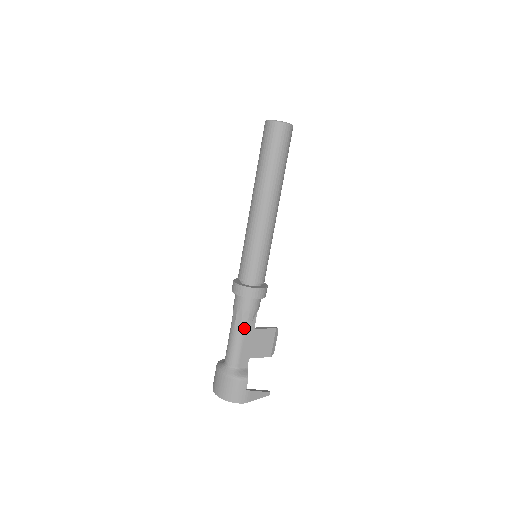
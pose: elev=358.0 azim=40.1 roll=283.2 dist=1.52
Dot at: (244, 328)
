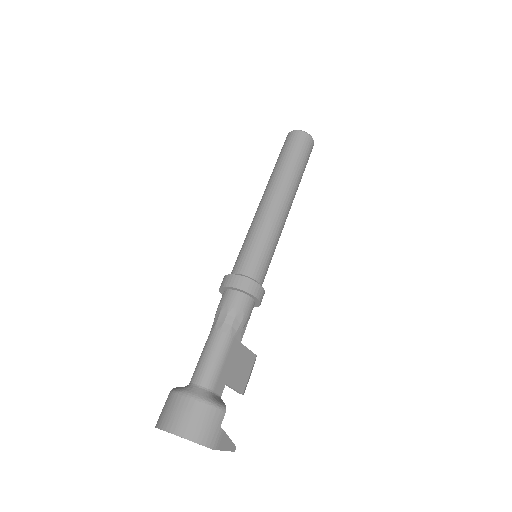
Dot at: (233, 335)
